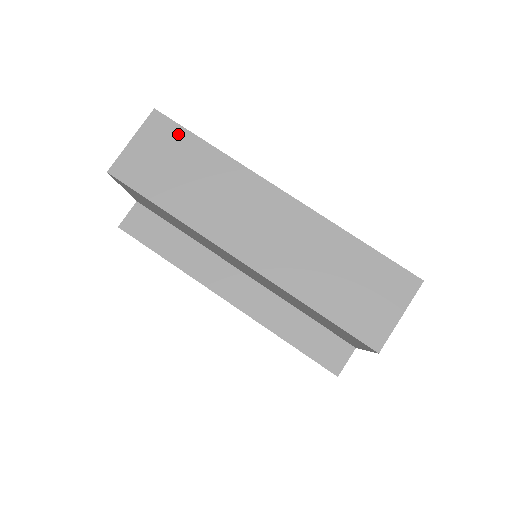
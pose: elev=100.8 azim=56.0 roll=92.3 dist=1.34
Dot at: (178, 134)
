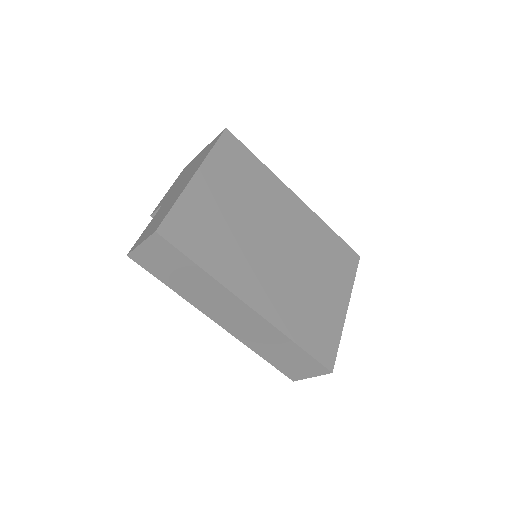
Dot at: (175, 253)
